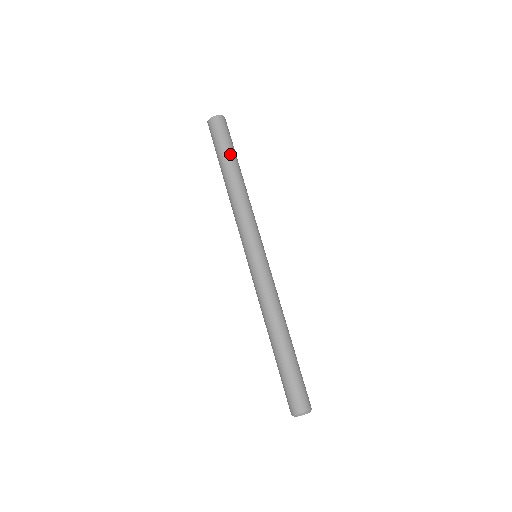
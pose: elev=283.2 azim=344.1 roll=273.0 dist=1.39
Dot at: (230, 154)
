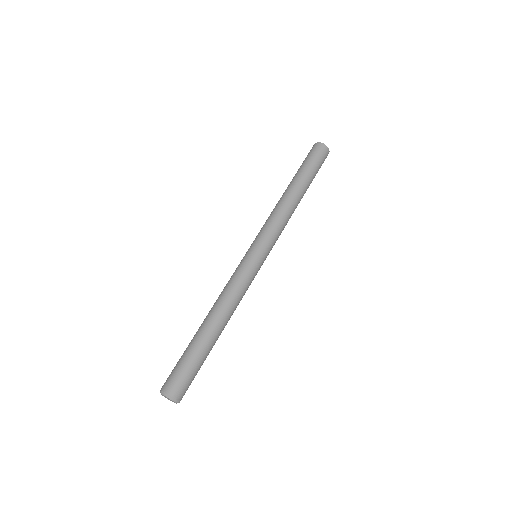
Dot at: (299, 171)
